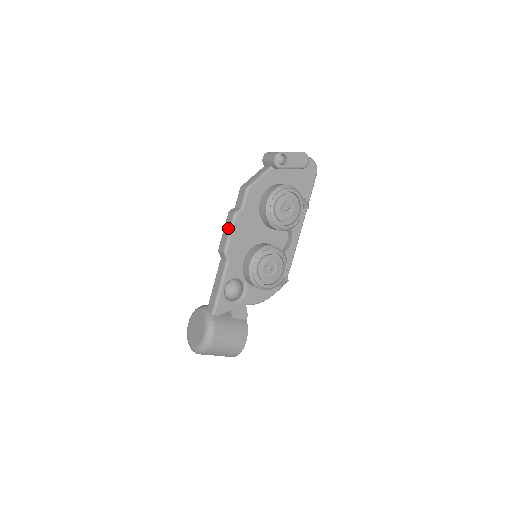
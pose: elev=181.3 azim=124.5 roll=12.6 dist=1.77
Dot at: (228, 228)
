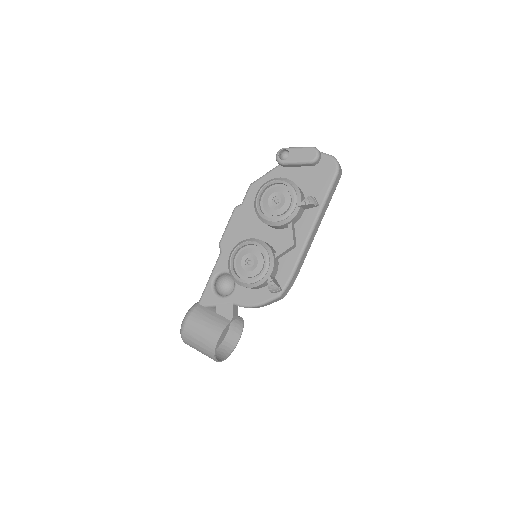
Dot at: occluded
